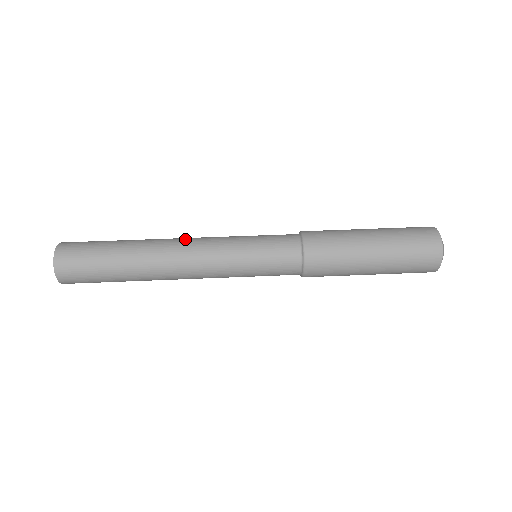
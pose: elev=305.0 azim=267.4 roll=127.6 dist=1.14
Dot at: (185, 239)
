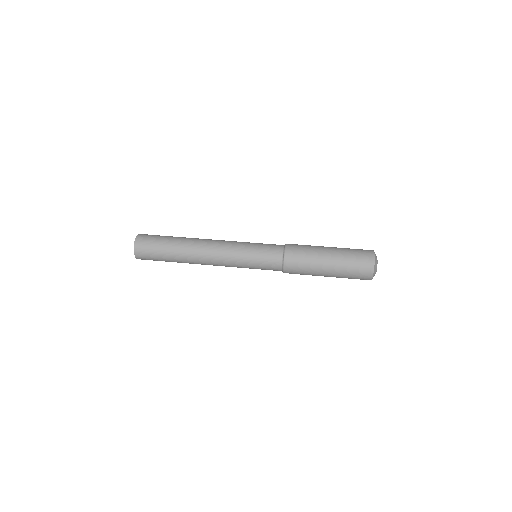
Dot at: occluded
